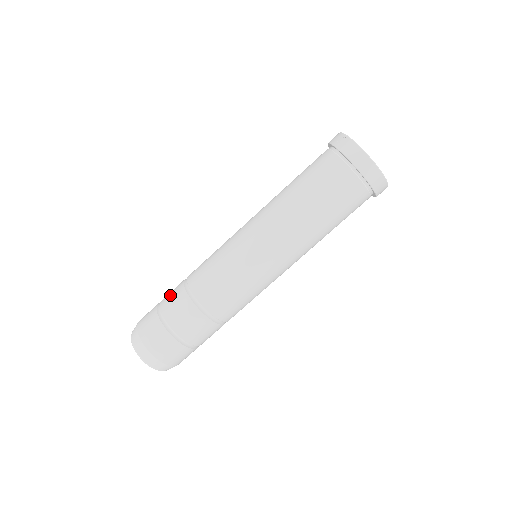
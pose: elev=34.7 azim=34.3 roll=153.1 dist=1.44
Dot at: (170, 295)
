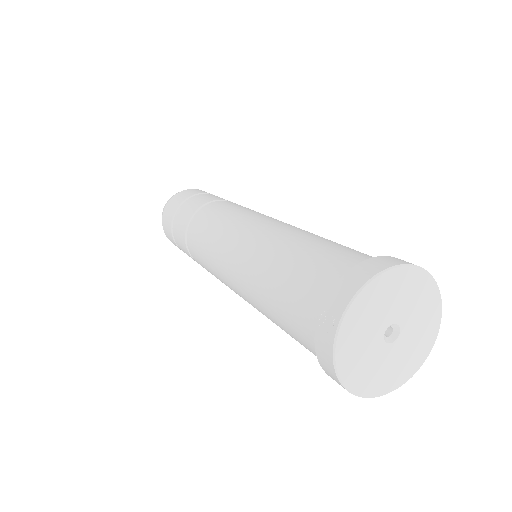
Dot at: (182, 214)
